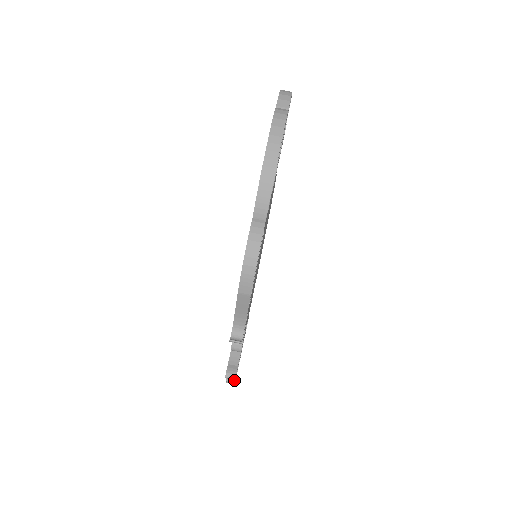
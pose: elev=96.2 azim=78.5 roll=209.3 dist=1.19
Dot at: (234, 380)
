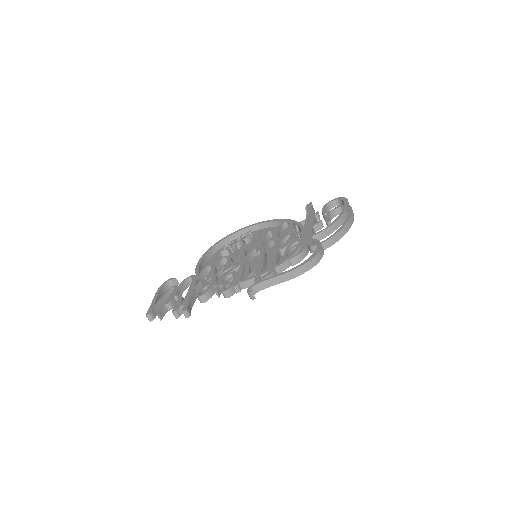
Dot at: (162, 318)
